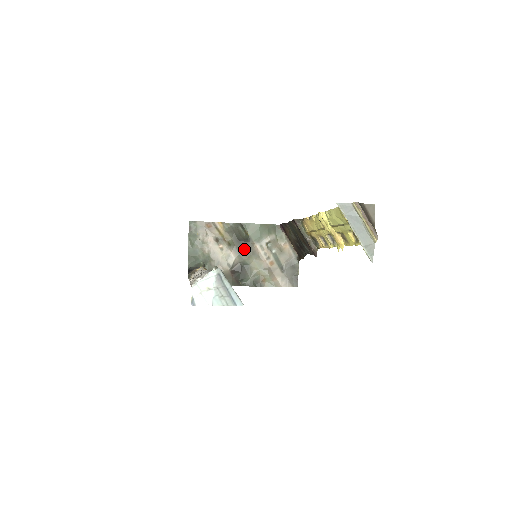
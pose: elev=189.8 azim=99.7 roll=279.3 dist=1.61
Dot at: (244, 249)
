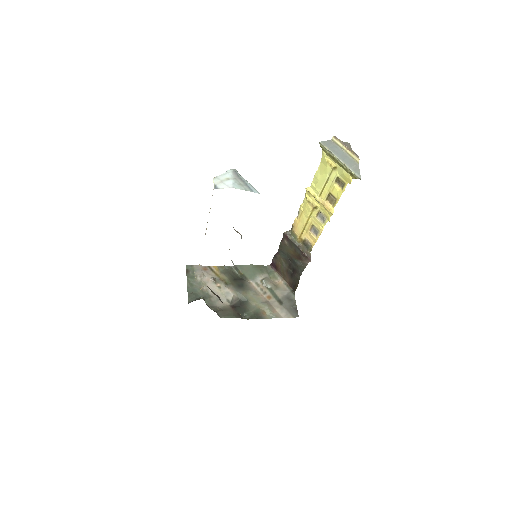
Dot at: (241, 286)
